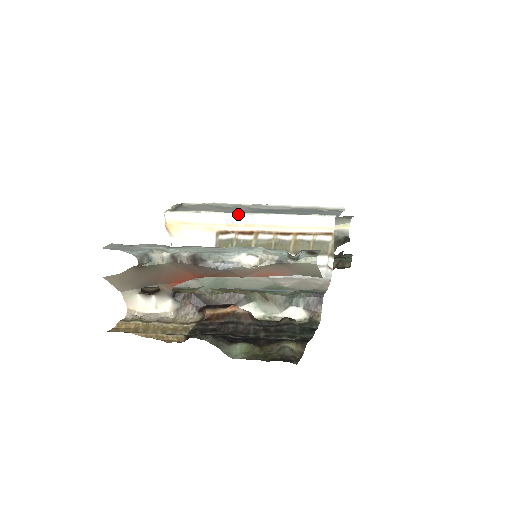
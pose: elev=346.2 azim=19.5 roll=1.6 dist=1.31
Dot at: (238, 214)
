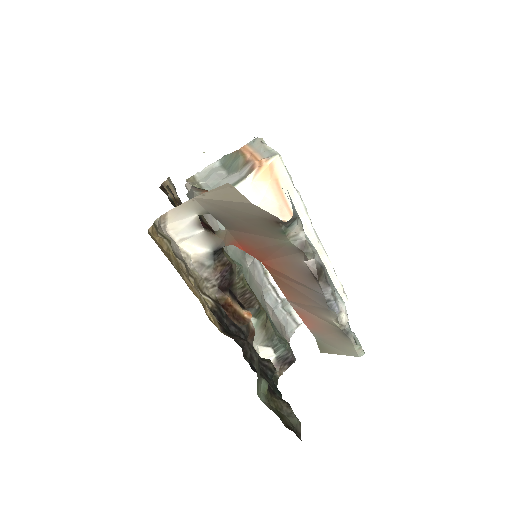
Dot at: occluded
